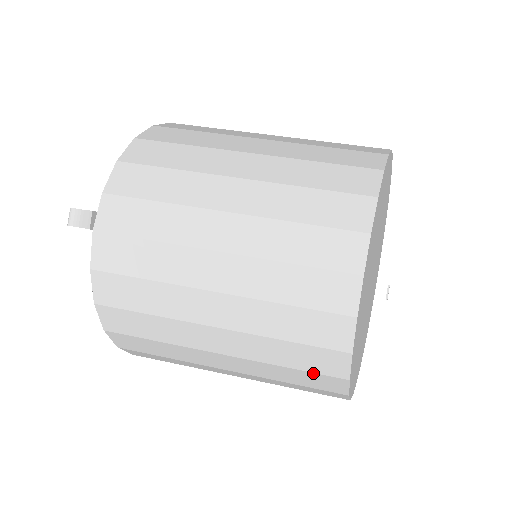
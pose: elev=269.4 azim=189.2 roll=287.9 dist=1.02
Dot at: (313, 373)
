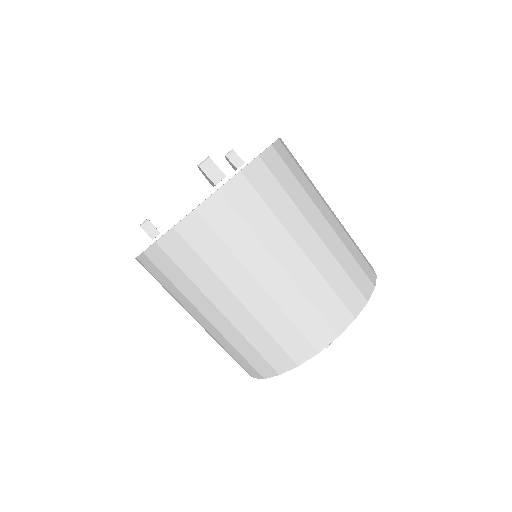
Dot at: (264, 359)
